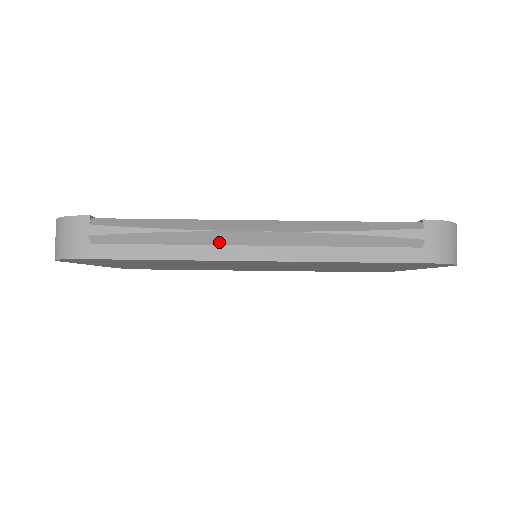
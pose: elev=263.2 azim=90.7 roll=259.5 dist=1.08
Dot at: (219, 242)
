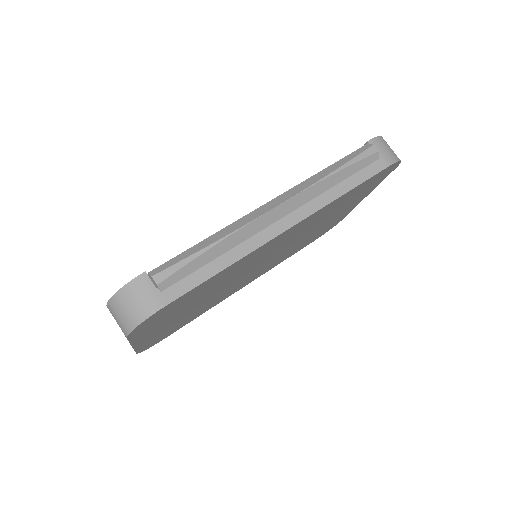
Dot at: (255, 231)
